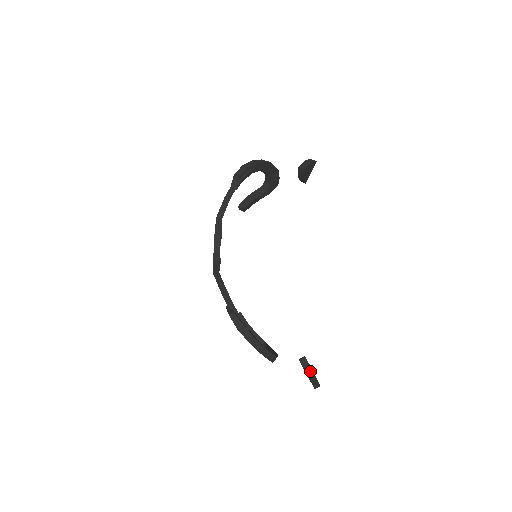
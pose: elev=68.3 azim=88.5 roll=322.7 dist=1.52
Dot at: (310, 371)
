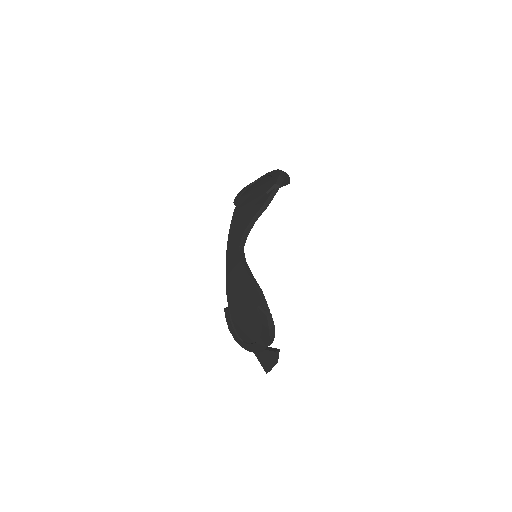
Dot at: (277, 360)
